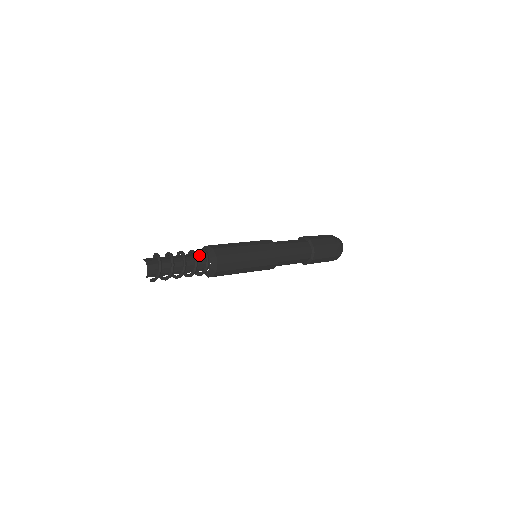
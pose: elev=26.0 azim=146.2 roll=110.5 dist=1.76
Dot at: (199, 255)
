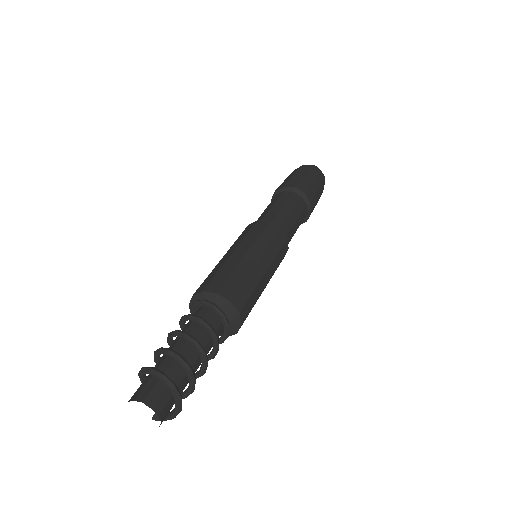
Dot at: (211, 322)
